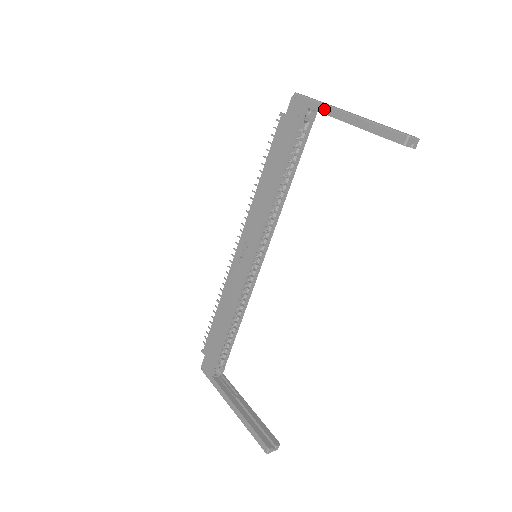
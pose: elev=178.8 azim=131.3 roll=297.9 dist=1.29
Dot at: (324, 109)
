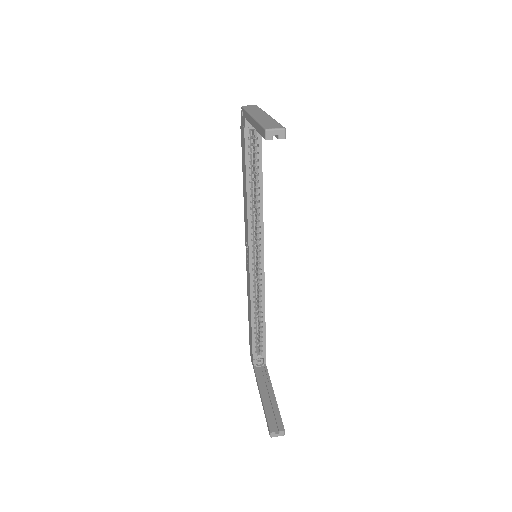
Dot at: (247, 117)
